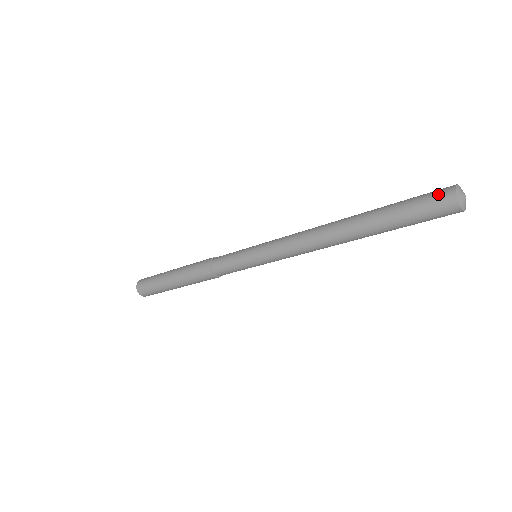
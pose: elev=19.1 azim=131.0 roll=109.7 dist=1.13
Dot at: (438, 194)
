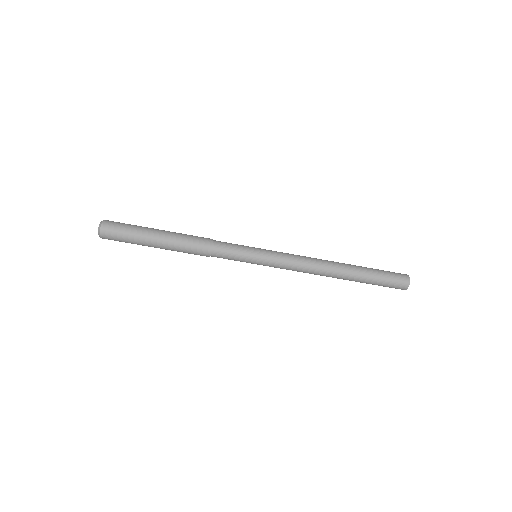
Dot at: (400, 274)
